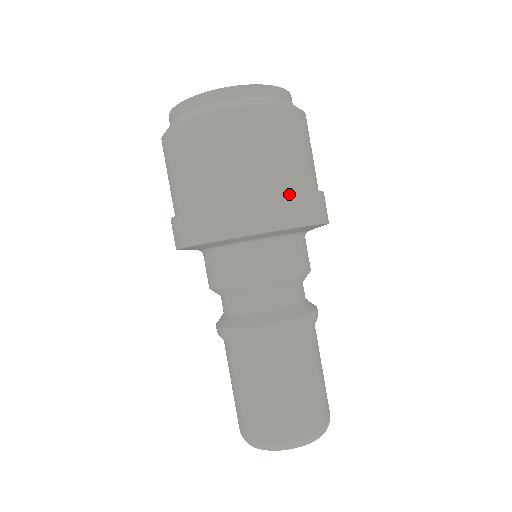
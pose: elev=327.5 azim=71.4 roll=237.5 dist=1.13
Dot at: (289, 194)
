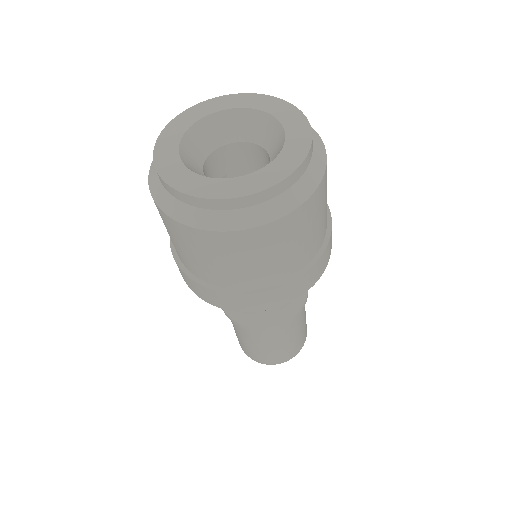
Dot at: (330, 238)
